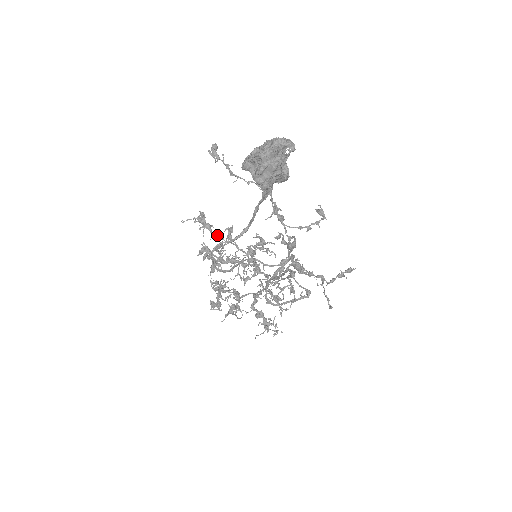
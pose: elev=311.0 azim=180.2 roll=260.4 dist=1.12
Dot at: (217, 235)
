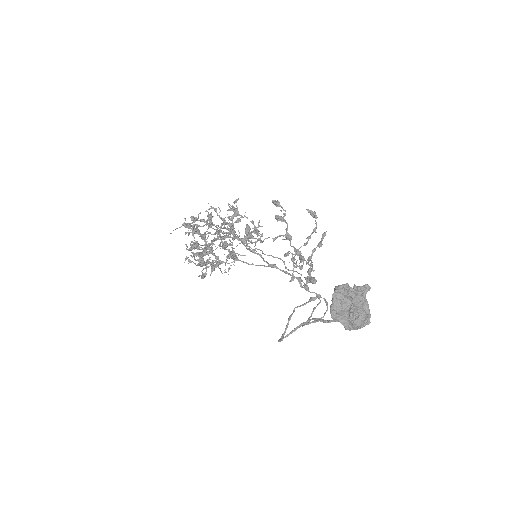
Dot at: (206, 234)
